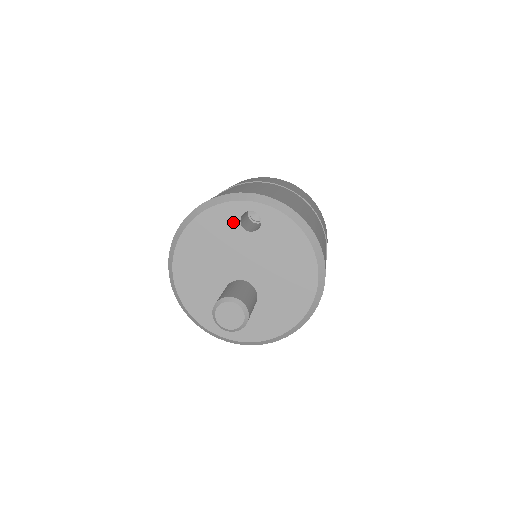
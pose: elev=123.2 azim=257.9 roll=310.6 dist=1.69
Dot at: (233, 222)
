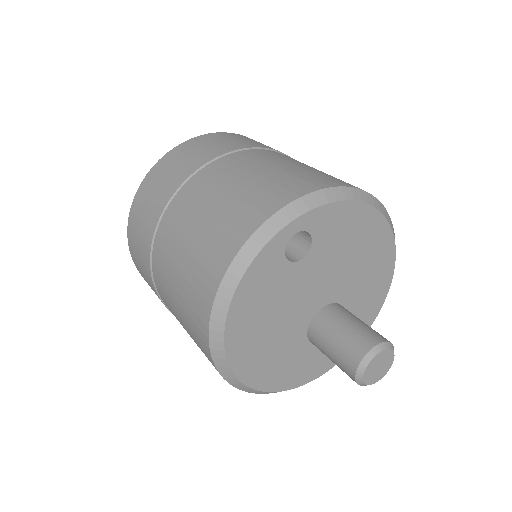
Dot at: (278, 267)
